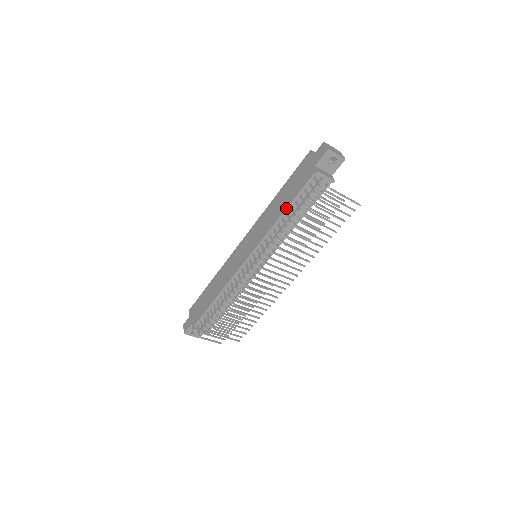
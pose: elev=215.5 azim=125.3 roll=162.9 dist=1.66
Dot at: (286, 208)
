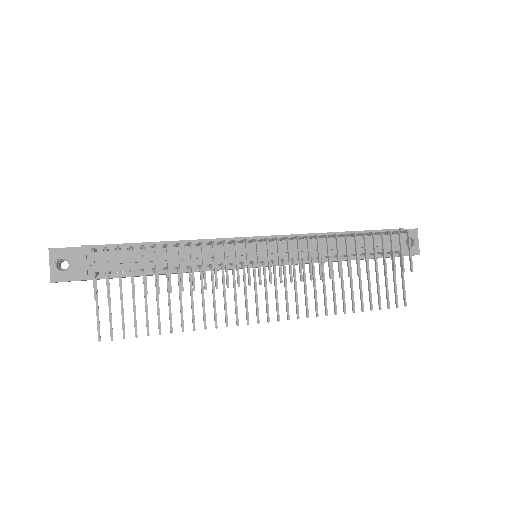
Dot at: (347, 231)
